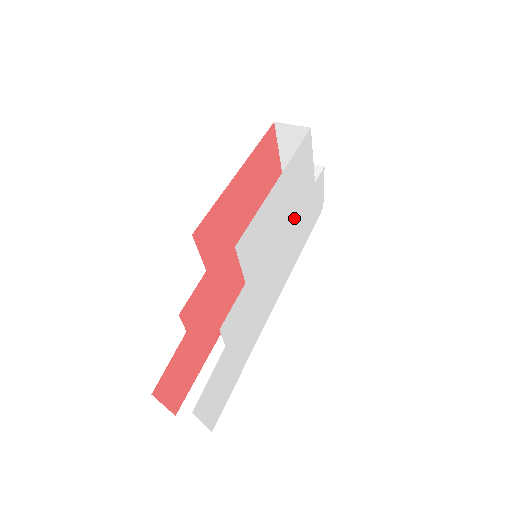
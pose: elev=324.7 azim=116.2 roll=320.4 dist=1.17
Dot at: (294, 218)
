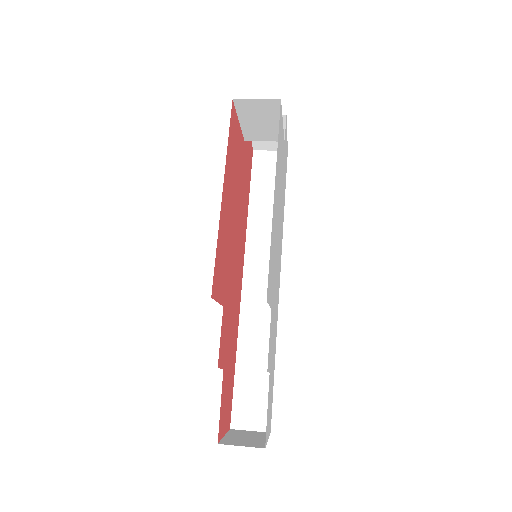
Dot at: (280, 198)
